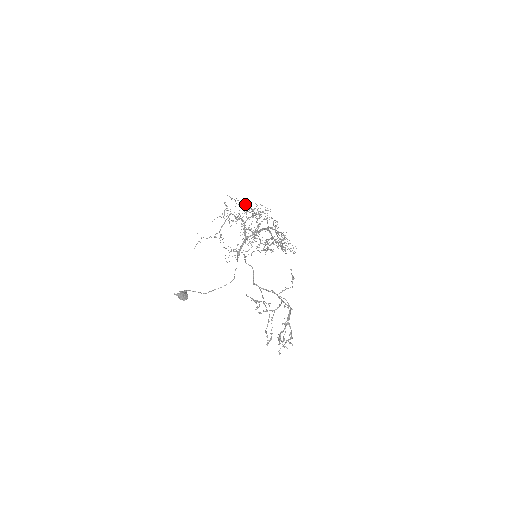
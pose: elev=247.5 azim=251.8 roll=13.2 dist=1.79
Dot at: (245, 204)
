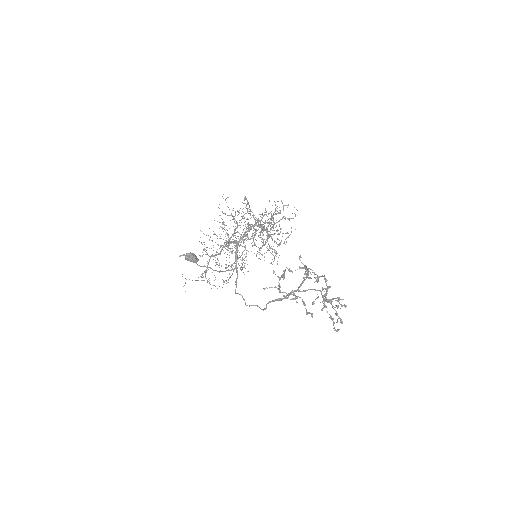
Dot at: occluded
